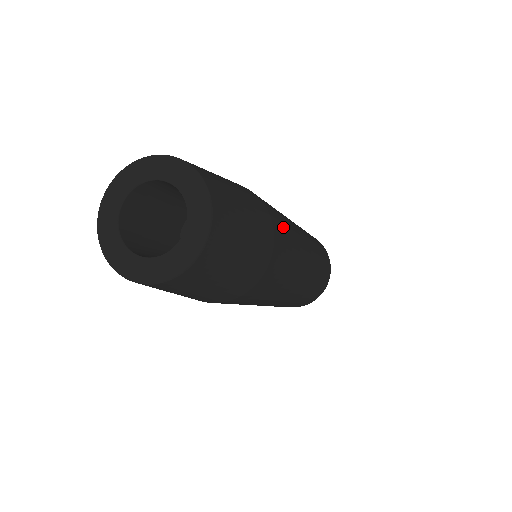
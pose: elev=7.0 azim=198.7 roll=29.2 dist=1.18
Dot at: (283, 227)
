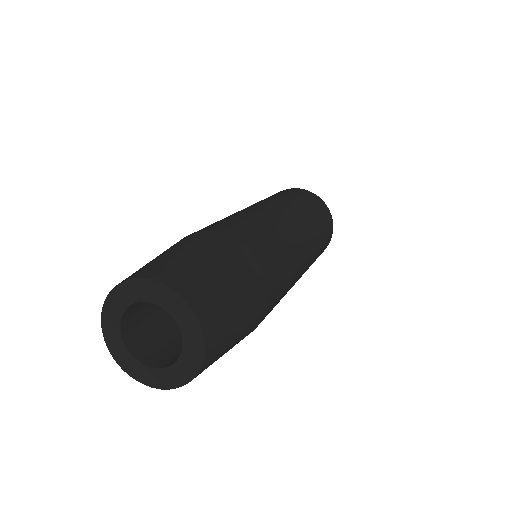
Dot at: (281, 290)
